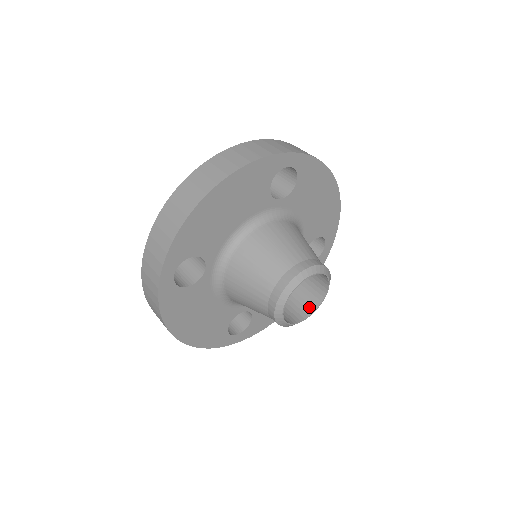
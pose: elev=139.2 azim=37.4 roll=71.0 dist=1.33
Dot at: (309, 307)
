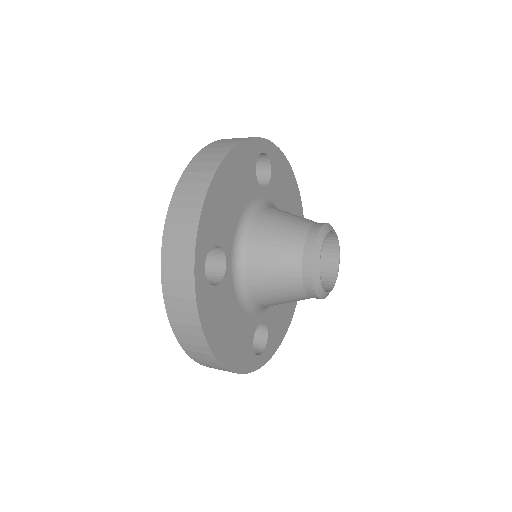
Dot at: (329, 279)
